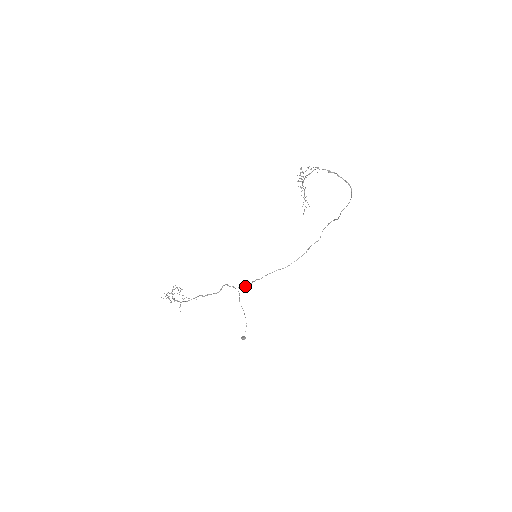
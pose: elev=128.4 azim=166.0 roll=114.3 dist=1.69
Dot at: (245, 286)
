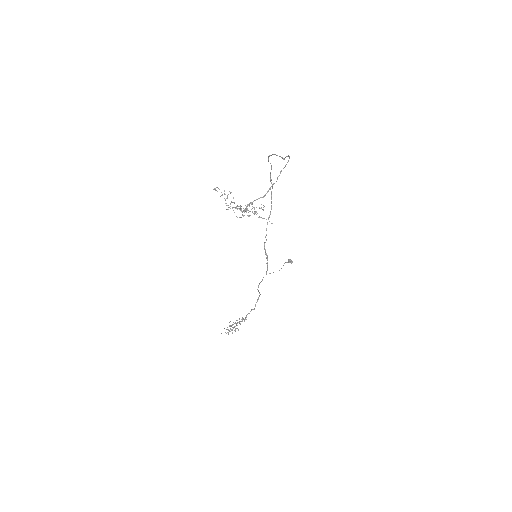
Dot at: (267, 266)
